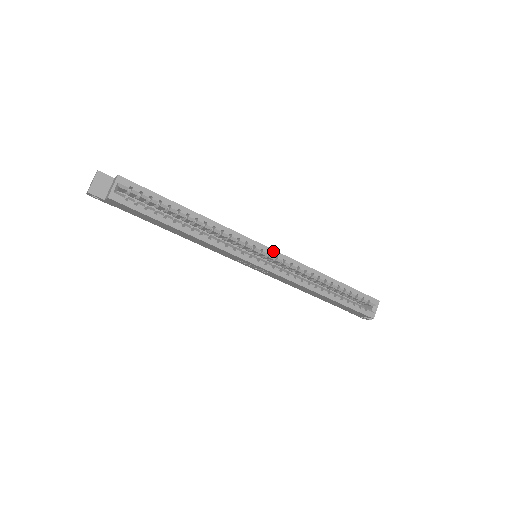
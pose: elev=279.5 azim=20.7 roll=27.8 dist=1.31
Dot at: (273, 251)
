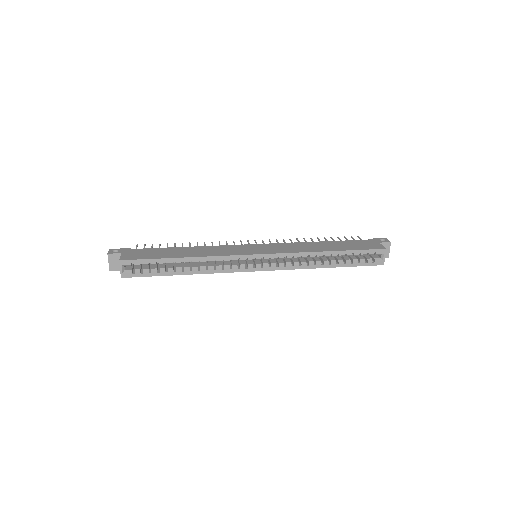
Dot at: (265, 255)
